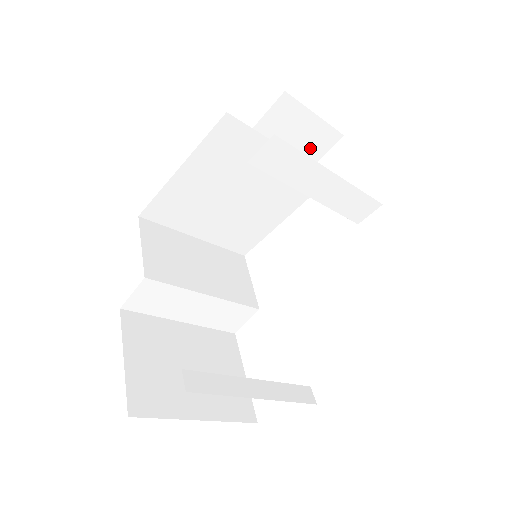
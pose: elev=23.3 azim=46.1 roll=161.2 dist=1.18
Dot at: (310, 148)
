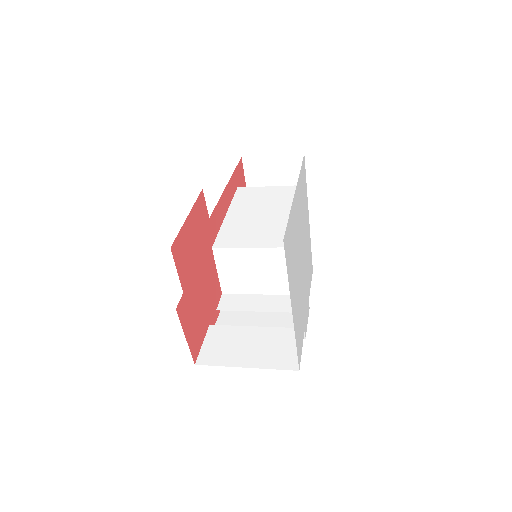
Dot at: occluded
